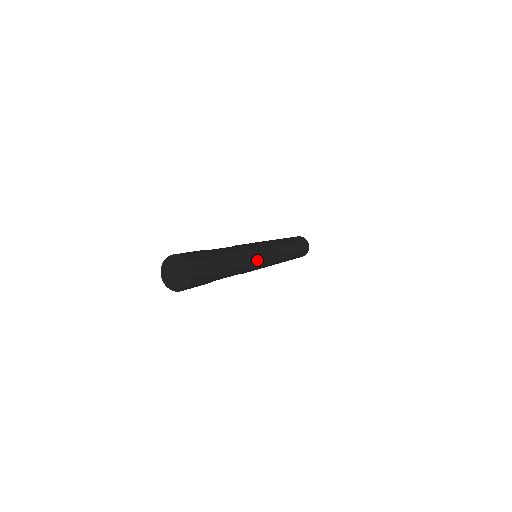
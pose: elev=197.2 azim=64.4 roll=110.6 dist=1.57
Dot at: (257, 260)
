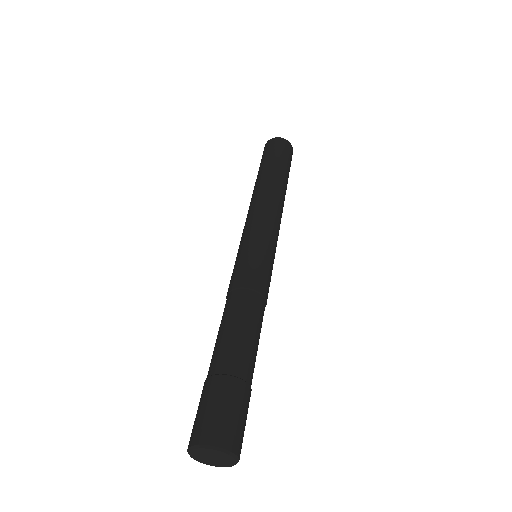
Dot at: occluded
